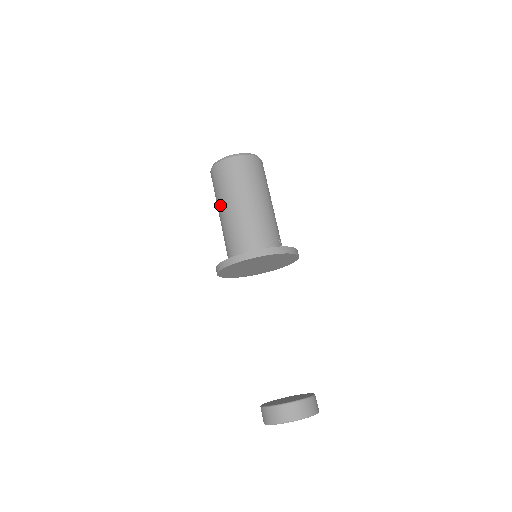
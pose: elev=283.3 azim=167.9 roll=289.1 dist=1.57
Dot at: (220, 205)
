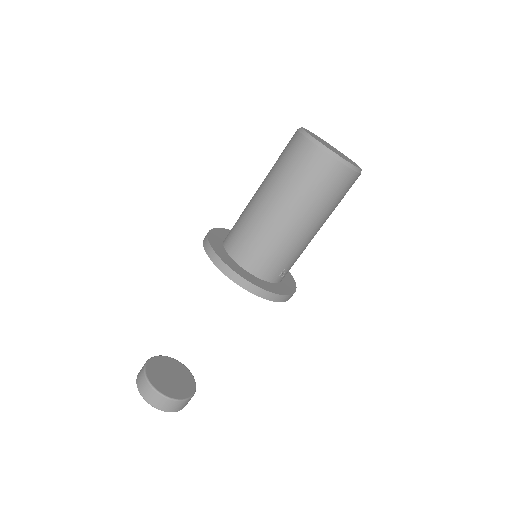
Dot at: (265, 180)
